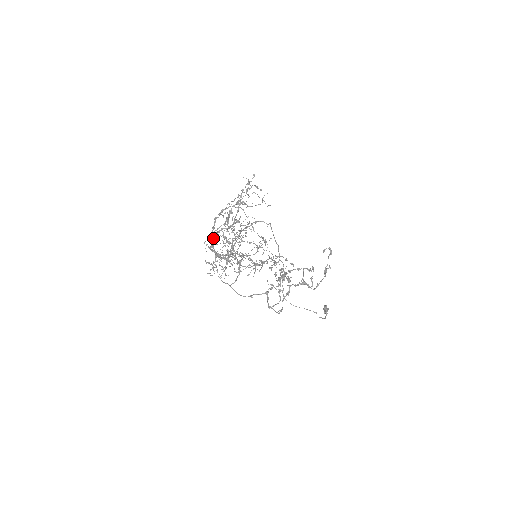
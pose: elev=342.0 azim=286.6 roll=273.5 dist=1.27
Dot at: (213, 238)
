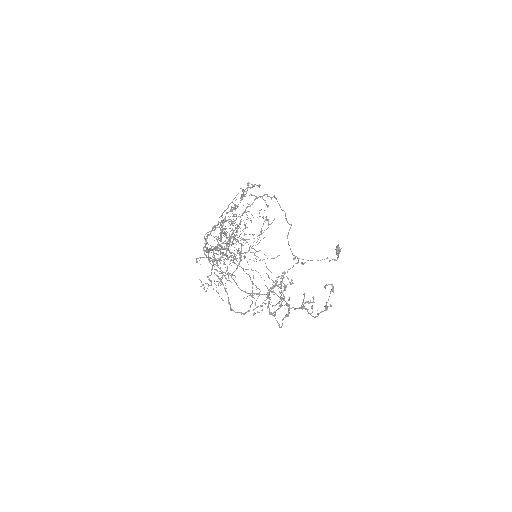
Dot at: (206, 257)
